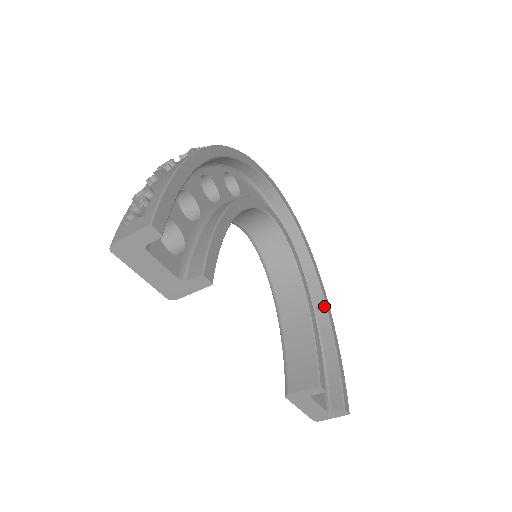
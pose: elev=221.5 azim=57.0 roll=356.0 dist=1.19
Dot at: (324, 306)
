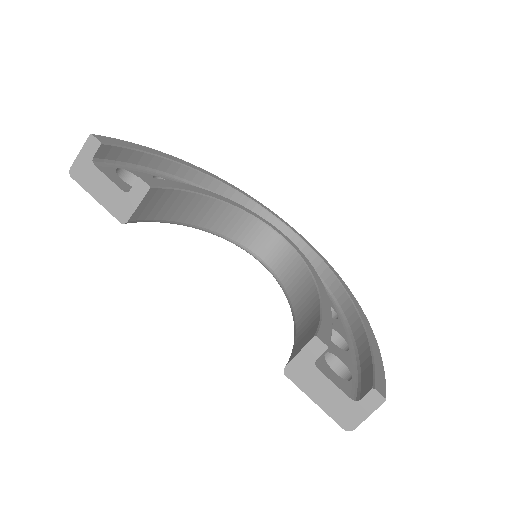
Dot at: (359, 319)
